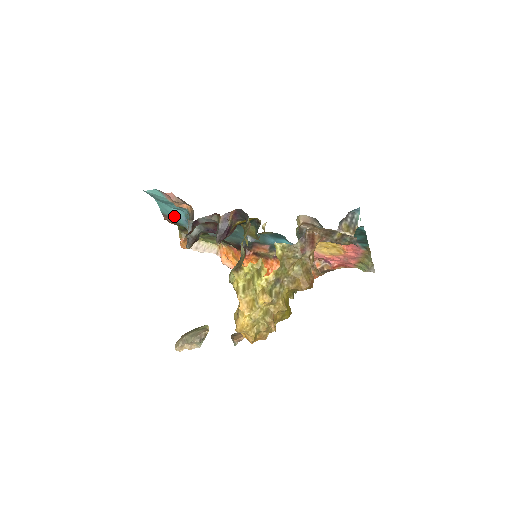
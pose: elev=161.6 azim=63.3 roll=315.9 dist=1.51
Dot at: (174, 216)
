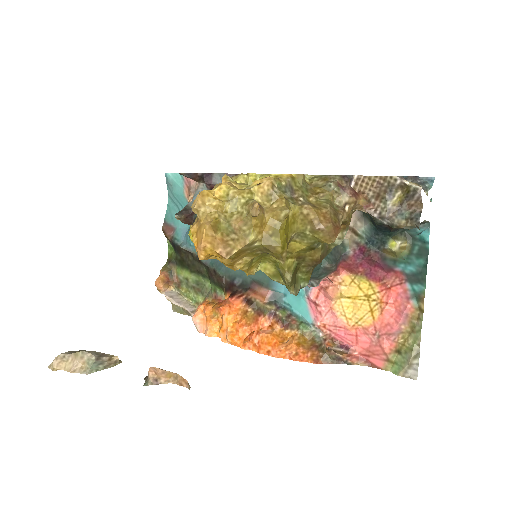
Dot at: (176, 226)
